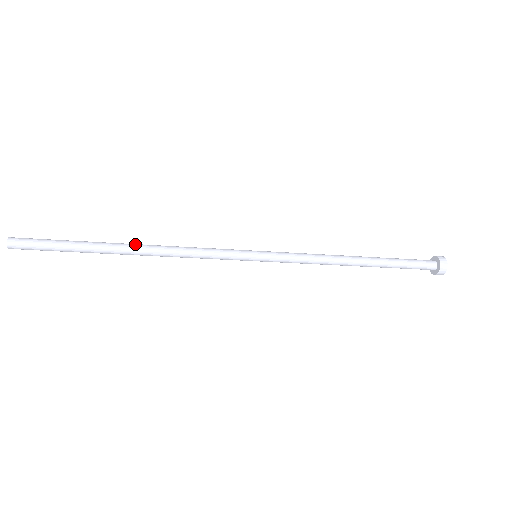
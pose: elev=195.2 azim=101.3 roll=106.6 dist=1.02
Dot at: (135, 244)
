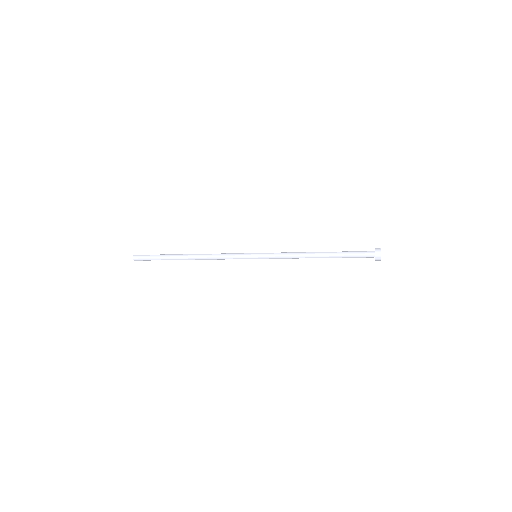
Dot at: (191, 254)
